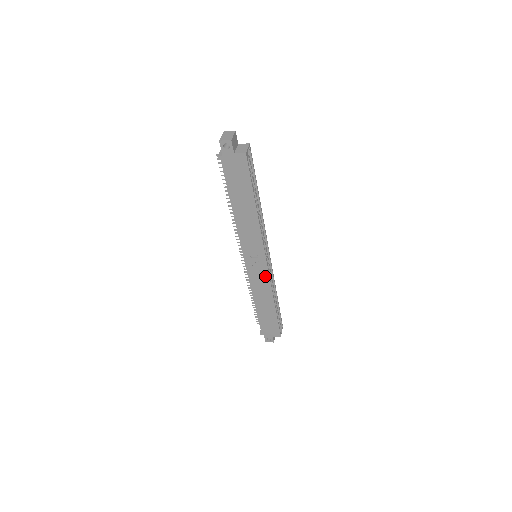
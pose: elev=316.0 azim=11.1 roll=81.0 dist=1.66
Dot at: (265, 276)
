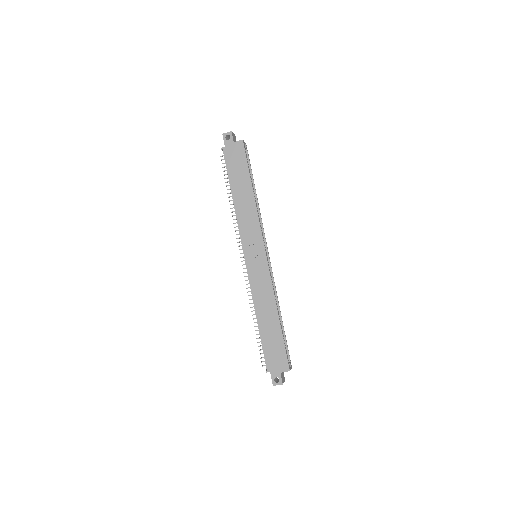
Dot at: (266, 274)
